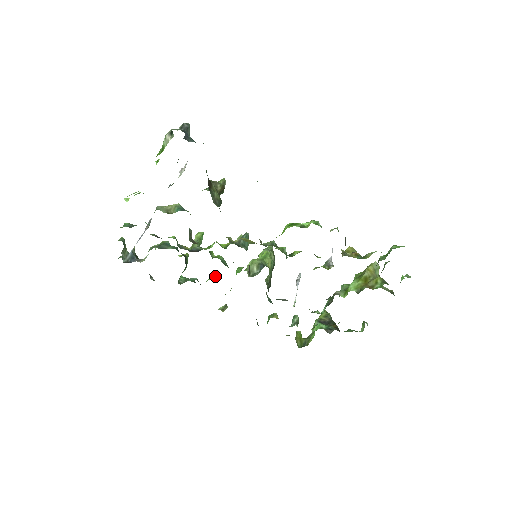
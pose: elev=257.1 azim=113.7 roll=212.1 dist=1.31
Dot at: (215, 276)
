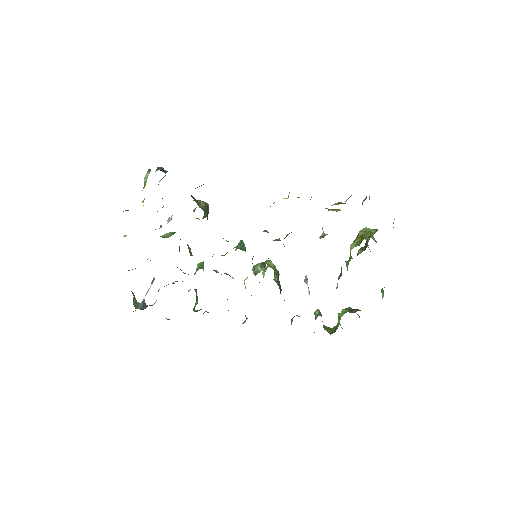
Dot at: occluded
